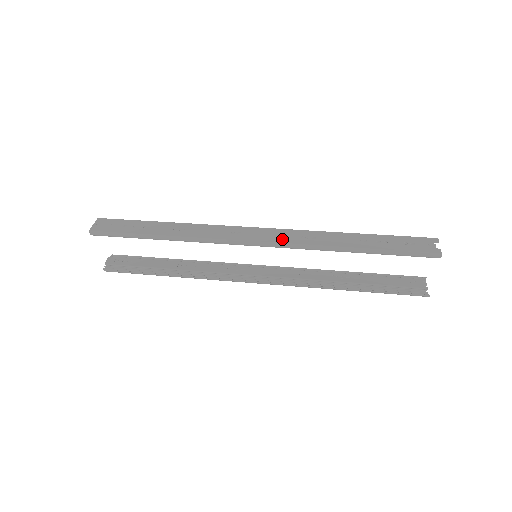
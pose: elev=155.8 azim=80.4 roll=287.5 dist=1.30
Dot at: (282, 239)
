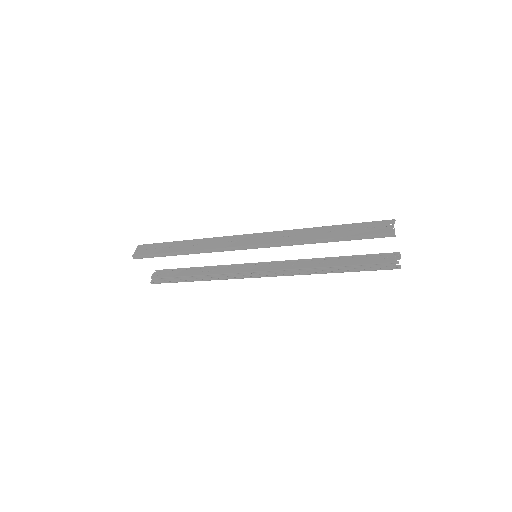
Dot at: (269, 240)
